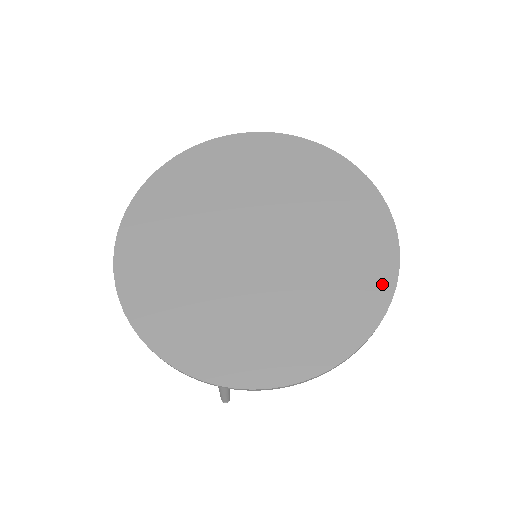
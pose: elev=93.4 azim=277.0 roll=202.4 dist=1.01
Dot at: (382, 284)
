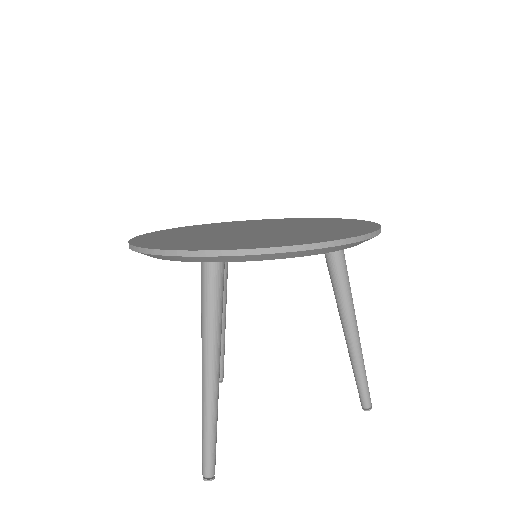
Dot at: (366, 229)
